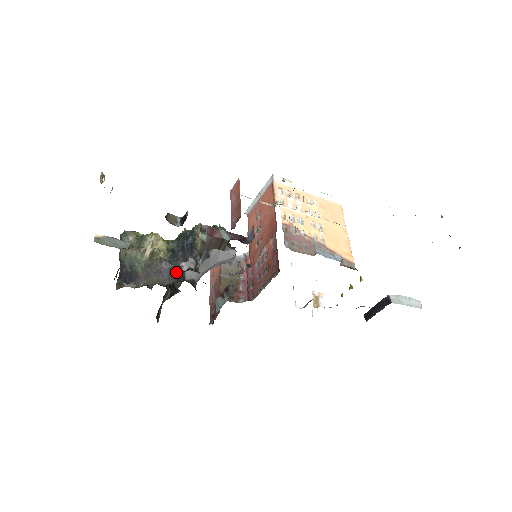
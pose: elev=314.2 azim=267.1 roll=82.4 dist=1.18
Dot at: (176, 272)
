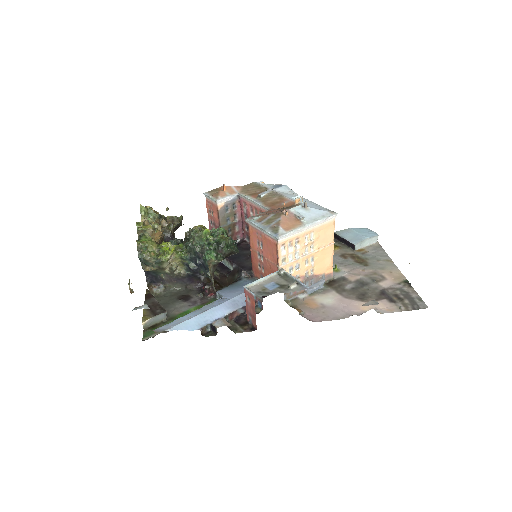
Dot at: (194, 279)
